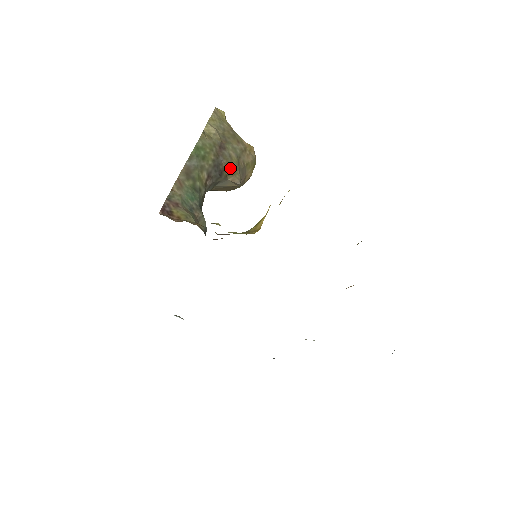
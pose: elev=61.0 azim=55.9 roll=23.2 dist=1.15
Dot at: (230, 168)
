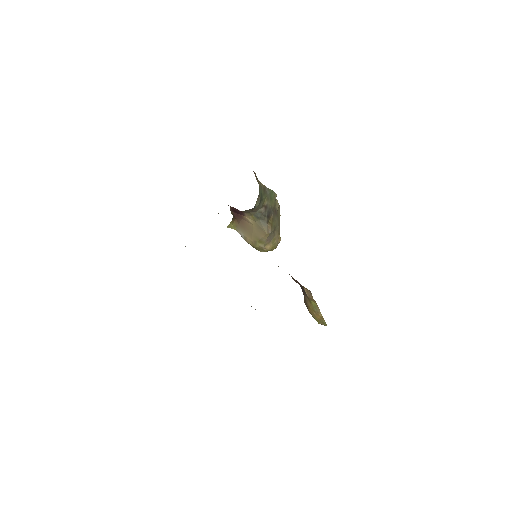
Dot at: (272, 222)
